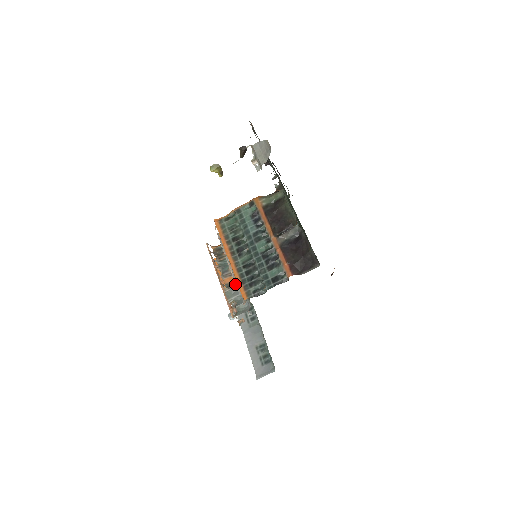
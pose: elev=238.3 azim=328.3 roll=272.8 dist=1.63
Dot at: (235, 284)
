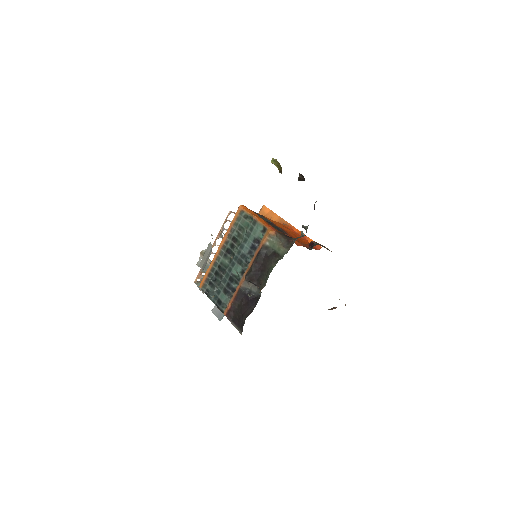
Dot at: occluded
